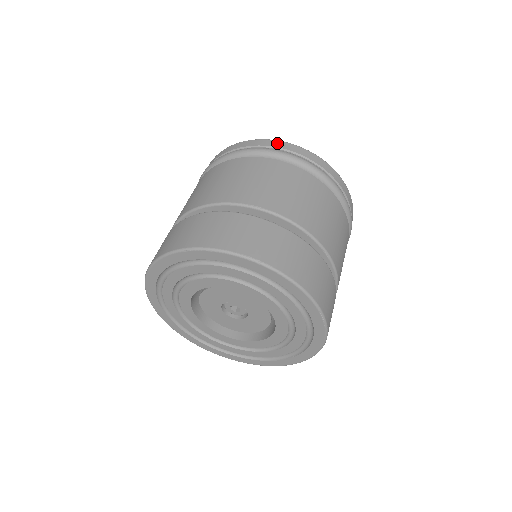
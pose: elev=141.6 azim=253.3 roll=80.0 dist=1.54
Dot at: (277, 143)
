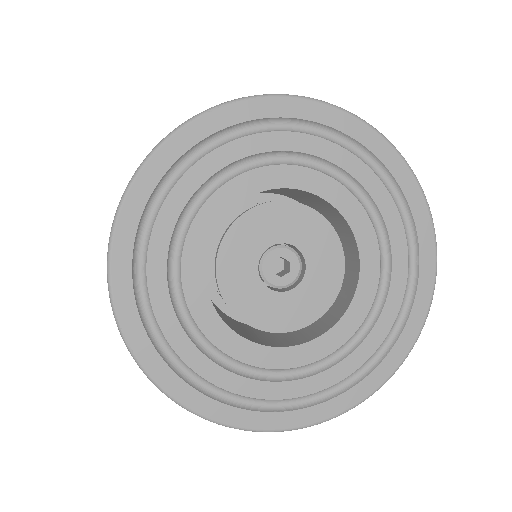
Dot at: occluded
